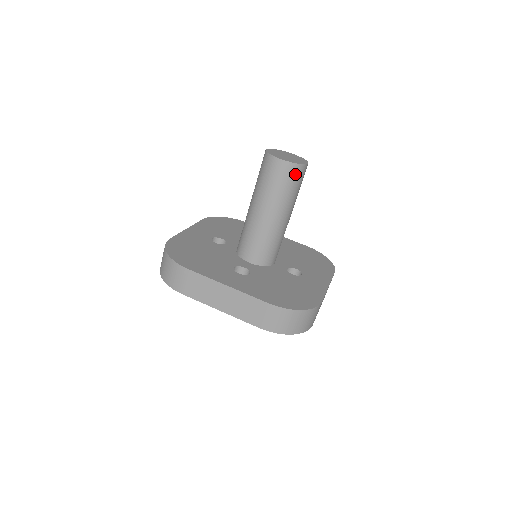
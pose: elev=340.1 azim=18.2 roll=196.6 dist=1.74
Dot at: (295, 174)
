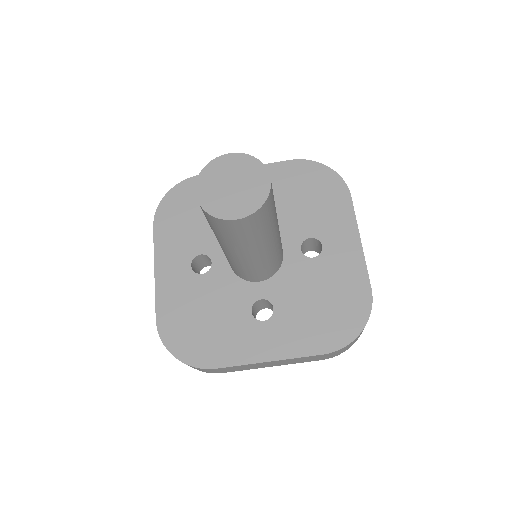
Dot at: (265, 212)
